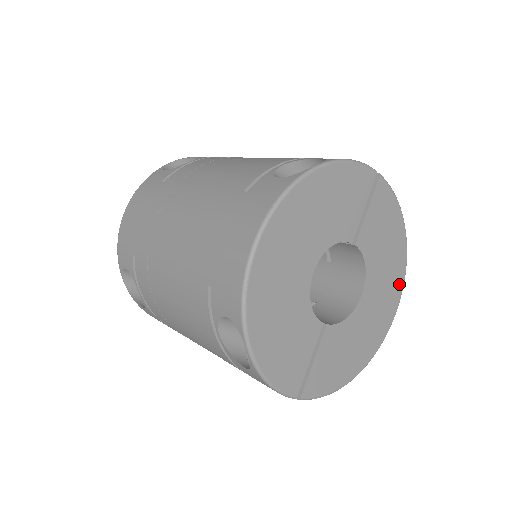
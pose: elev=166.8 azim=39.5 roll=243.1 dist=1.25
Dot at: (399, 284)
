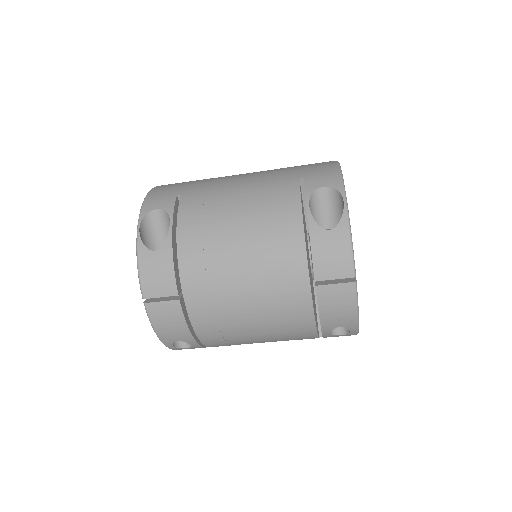
Dot at: occluded
